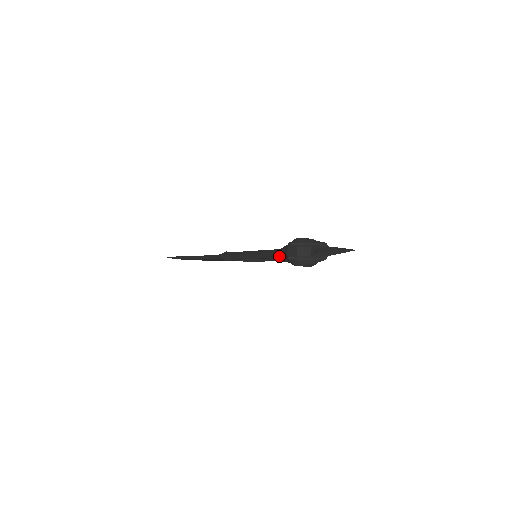
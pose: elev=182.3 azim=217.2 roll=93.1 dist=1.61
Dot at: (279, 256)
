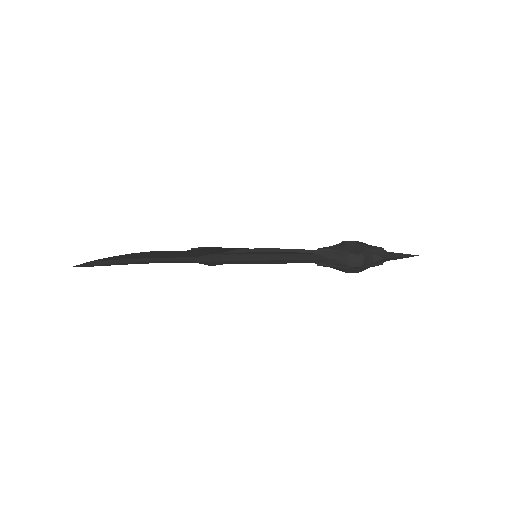
Dot at: (320, 262)
